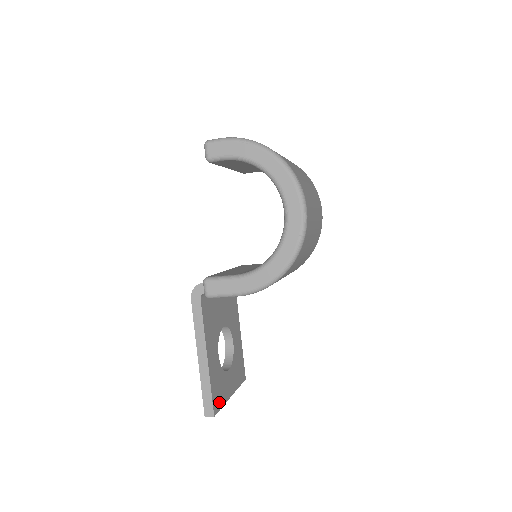
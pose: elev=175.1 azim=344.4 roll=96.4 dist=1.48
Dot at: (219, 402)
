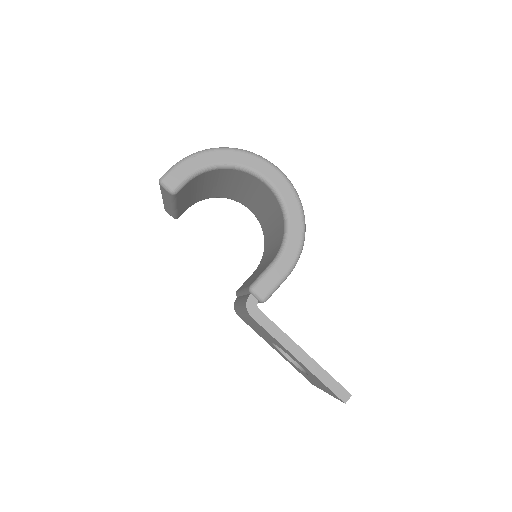
Dot at: occluded
